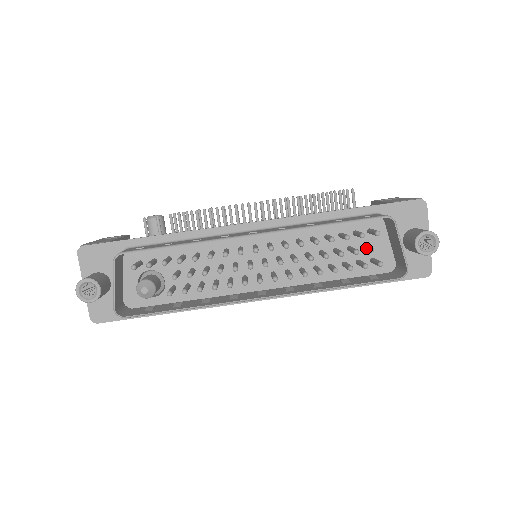
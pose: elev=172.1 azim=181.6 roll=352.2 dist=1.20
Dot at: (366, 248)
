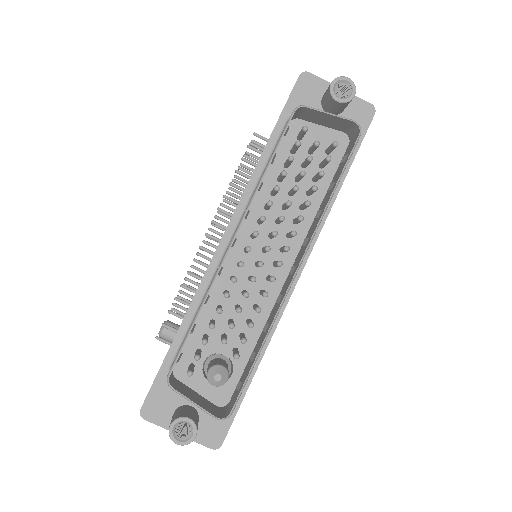
Dot at: (312, 149)
